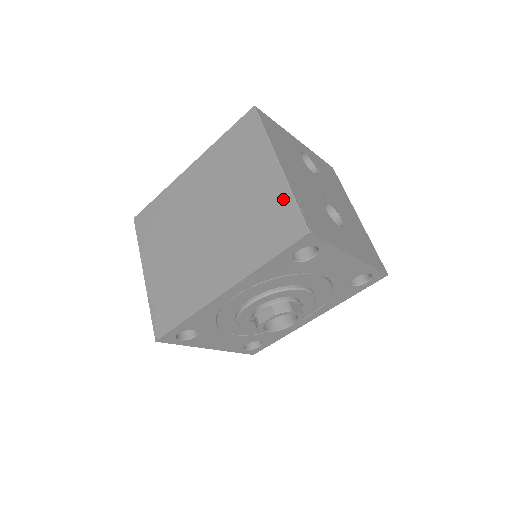
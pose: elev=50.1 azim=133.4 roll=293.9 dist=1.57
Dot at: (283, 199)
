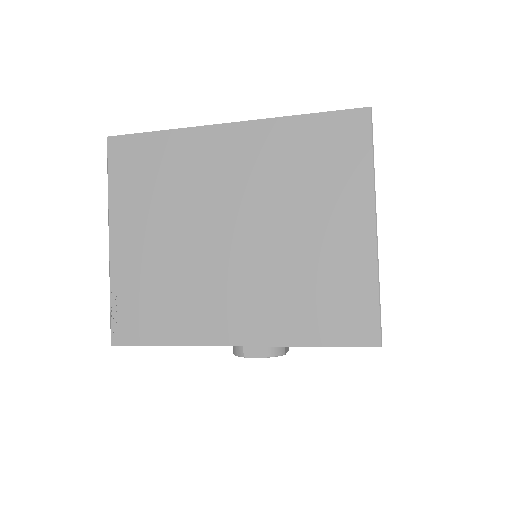
Dot at: (364, 281)
